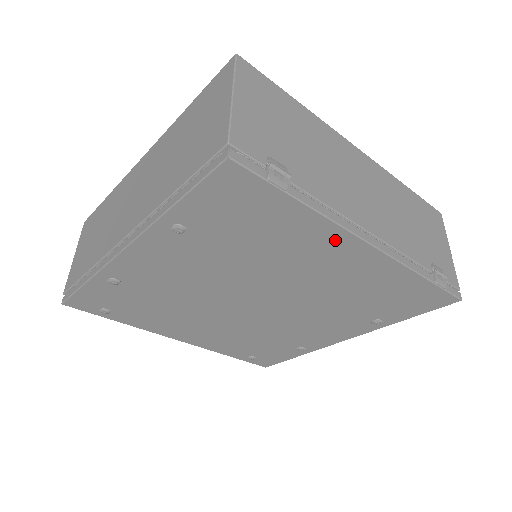
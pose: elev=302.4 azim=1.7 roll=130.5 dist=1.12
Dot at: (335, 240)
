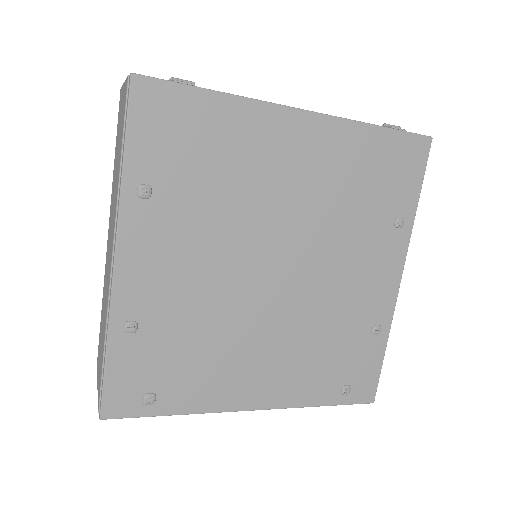
Dot at: (273, 122)
